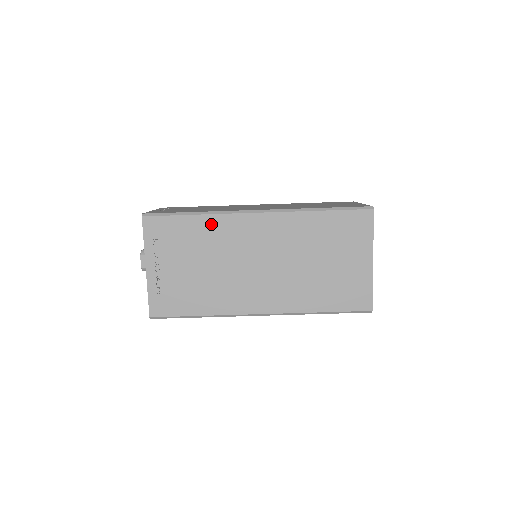
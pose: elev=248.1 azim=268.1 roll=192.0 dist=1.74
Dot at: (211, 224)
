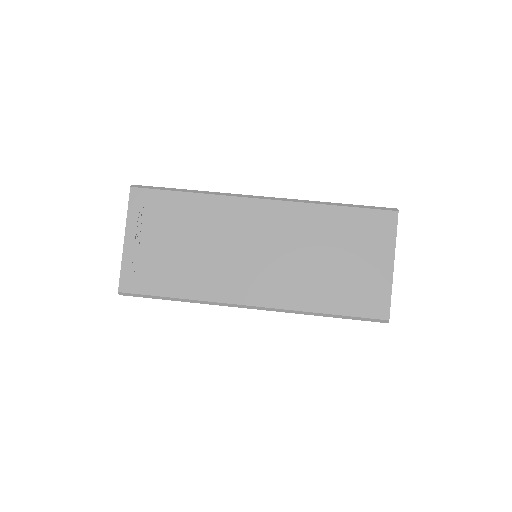
Dot at: occluded
